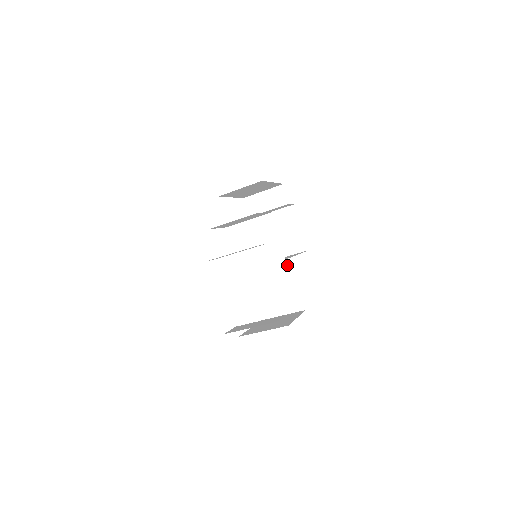
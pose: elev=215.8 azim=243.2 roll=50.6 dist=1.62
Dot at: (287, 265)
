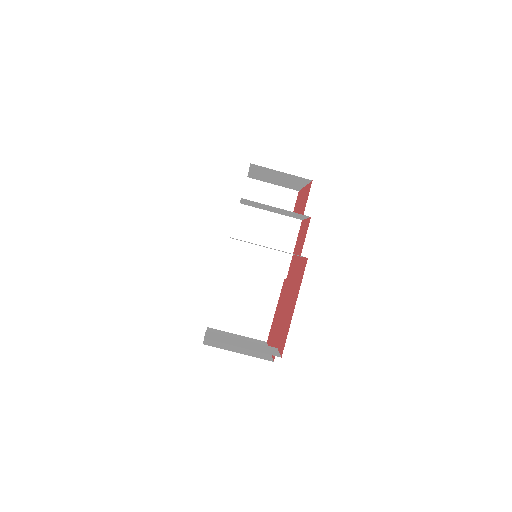
Dot at: (278, 284)
